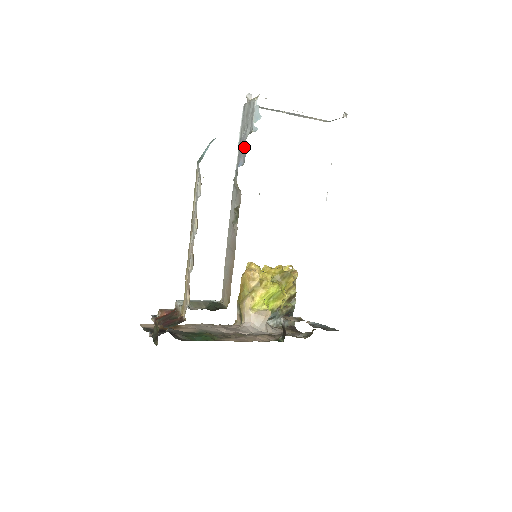
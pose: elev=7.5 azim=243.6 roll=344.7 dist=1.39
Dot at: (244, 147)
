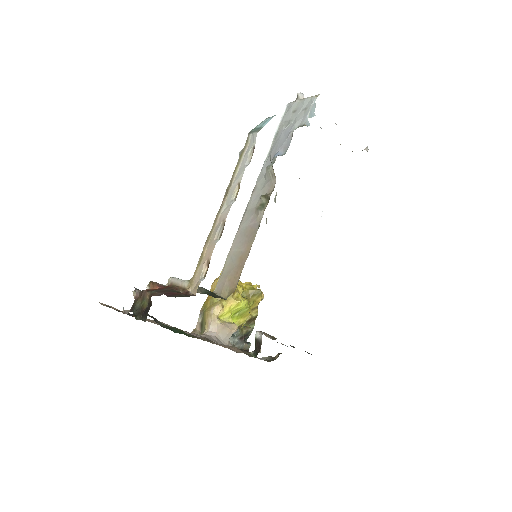
Dot at: (288, 138)
